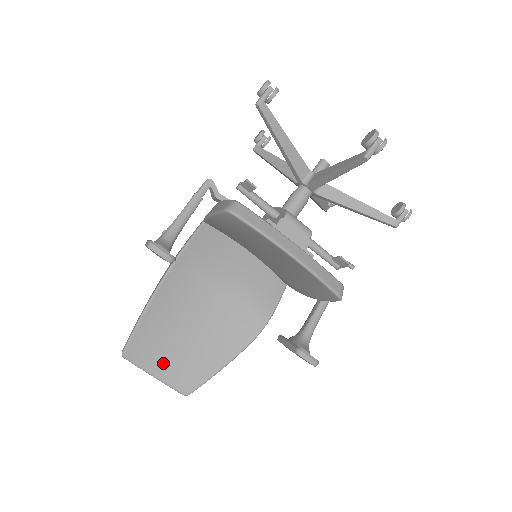
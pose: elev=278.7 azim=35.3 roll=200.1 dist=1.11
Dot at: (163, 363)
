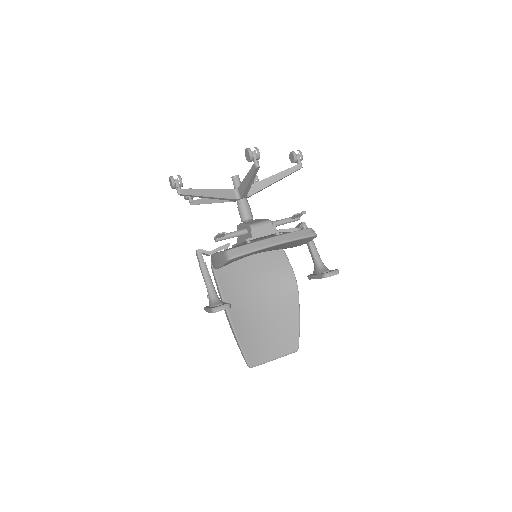
Dot at: (271, 349)
